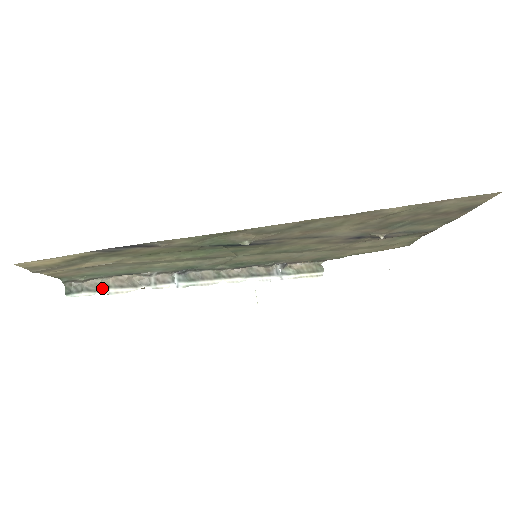
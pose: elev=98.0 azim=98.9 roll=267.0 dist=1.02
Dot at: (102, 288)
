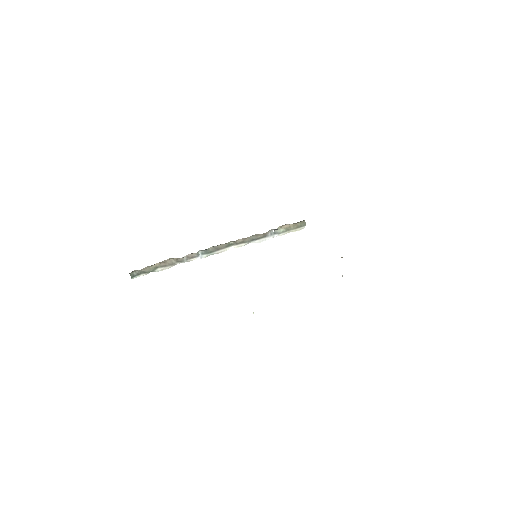
Dot at: (153, 270)
